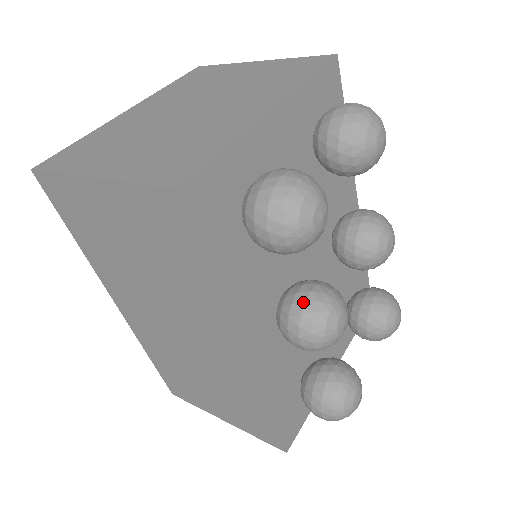
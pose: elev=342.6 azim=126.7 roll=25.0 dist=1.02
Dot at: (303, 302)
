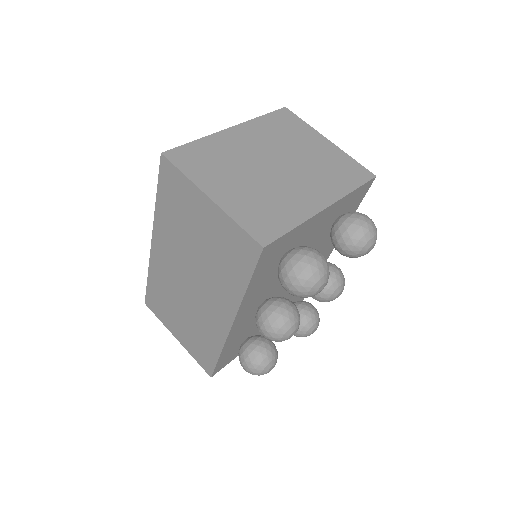
Dot at: (280, 314)
